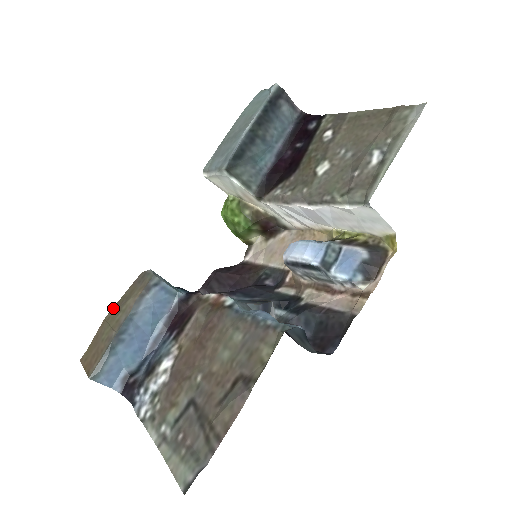
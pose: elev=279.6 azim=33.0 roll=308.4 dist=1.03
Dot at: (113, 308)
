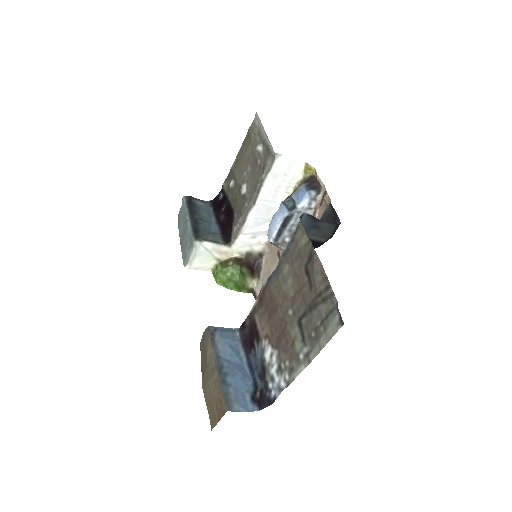
Dot at: (202, 377)
